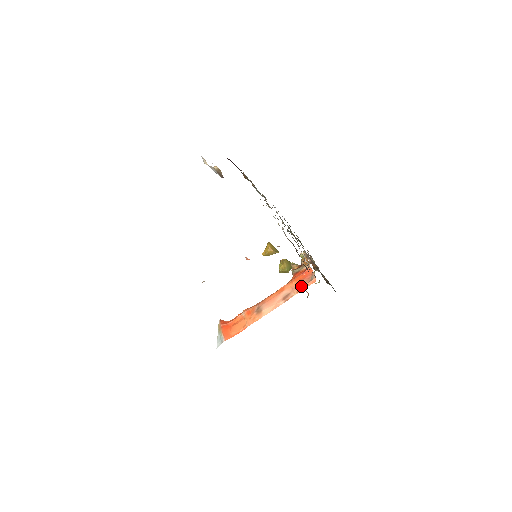
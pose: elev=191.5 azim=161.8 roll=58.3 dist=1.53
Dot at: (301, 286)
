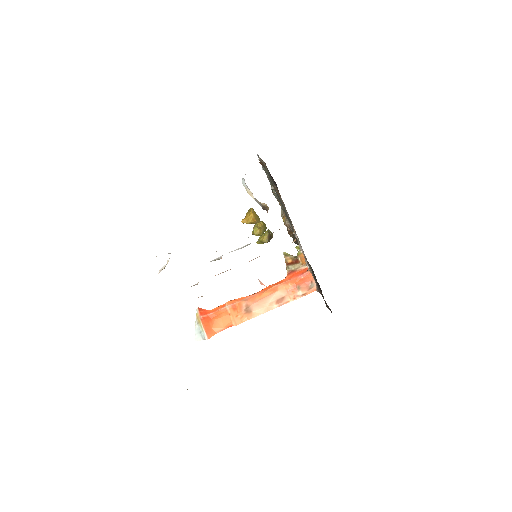
Dot at: (299, 292)
